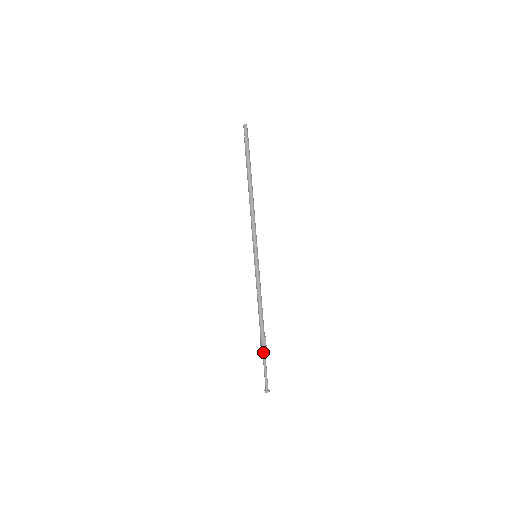
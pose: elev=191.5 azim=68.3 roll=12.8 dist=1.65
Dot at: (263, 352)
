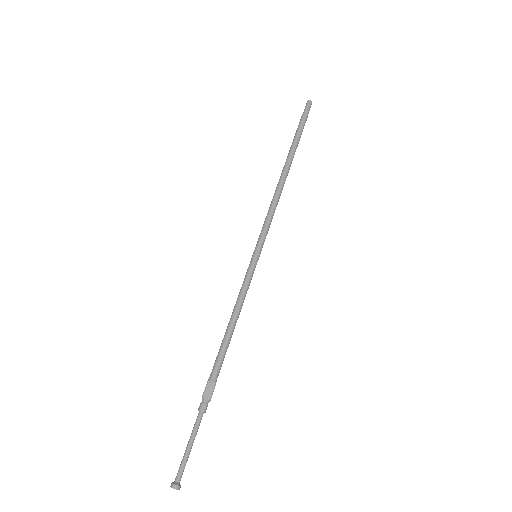
Dot at: (200, 408)
